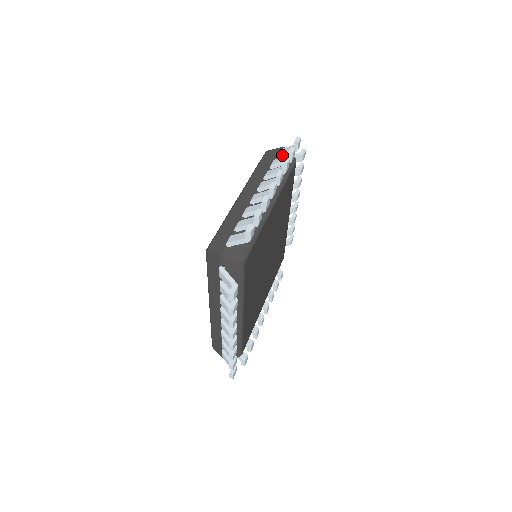
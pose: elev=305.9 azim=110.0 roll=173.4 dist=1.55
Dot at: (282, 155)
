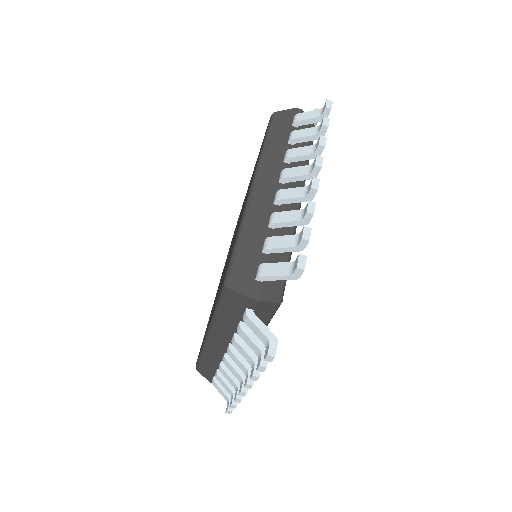
Dot at: (302, 123)
